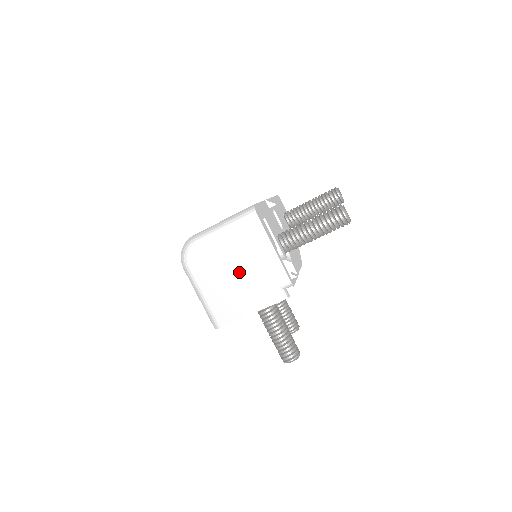
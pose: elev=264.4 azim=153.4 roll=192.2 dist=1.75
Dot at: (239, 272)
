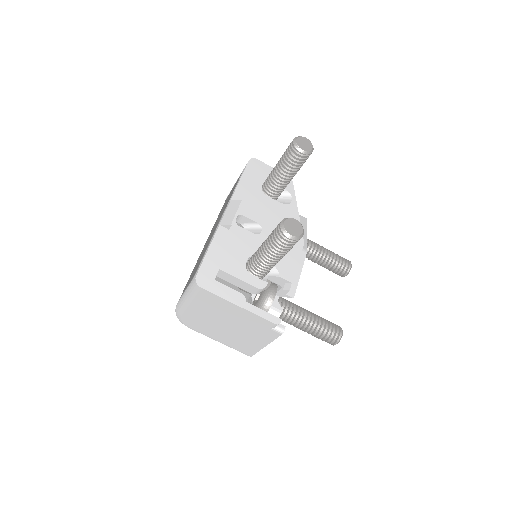
Dot at: (229, 325)
